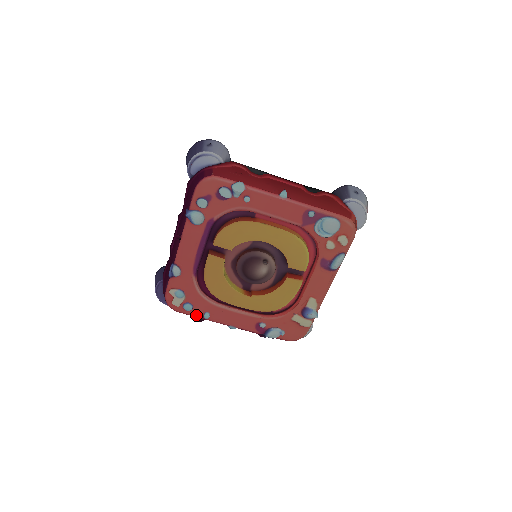
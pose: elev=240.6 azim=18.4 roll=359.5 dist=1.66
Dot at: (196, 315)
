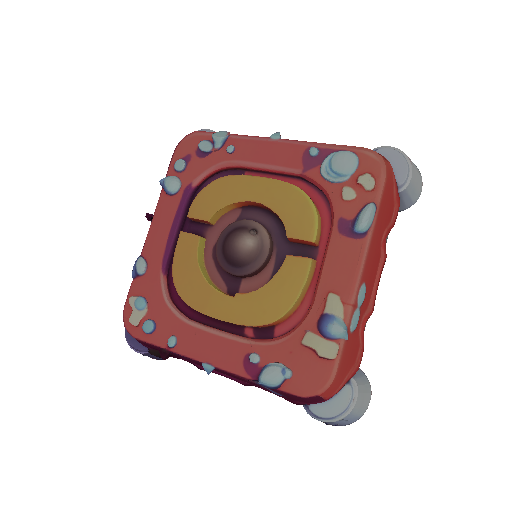
Dot at: (158, 343)
